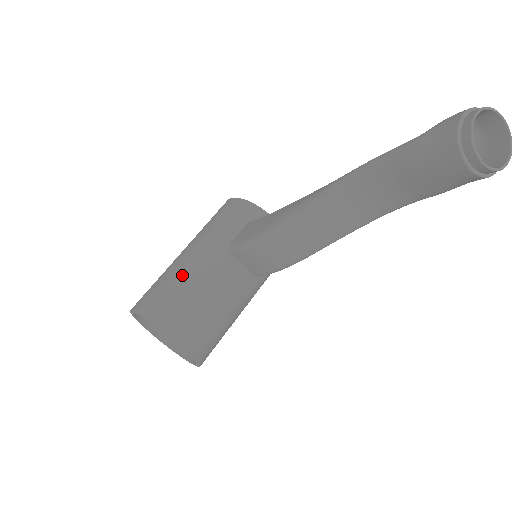
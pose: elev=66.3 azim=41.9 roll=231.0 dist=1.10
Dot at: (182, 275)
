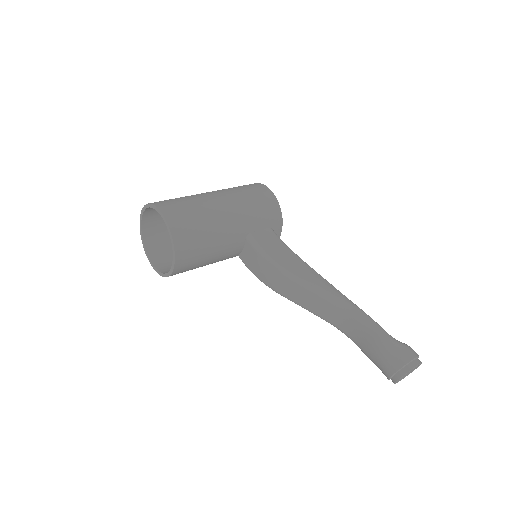
Dot at: (213, 227)
